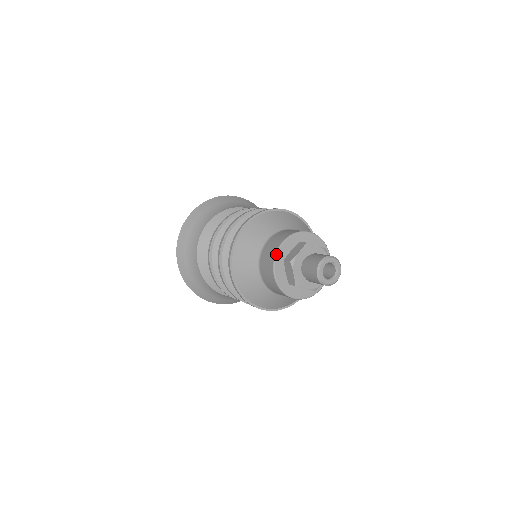
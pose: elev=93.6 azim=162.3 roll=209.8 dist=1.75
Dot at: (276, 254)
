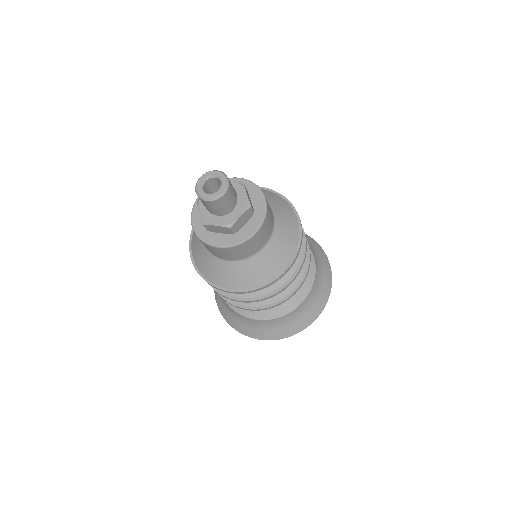
Dot at: (198, 237)
